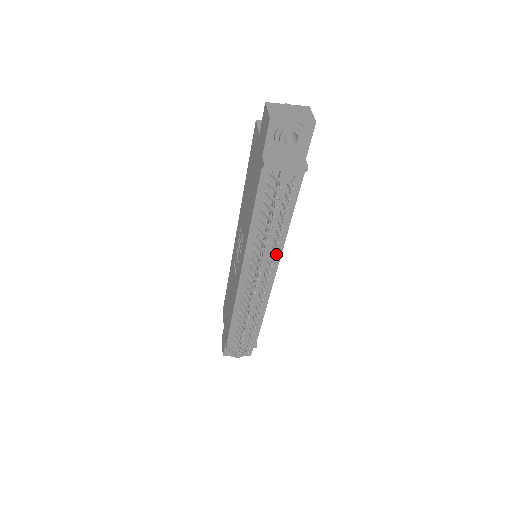
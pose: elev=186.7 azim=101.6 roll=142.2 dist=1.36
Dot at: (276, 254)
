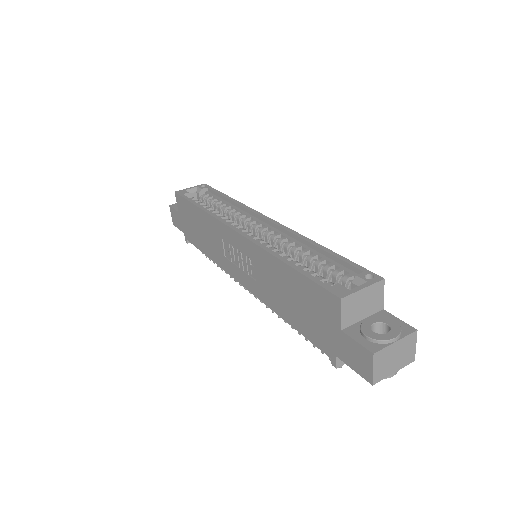
Dot at: occluded
